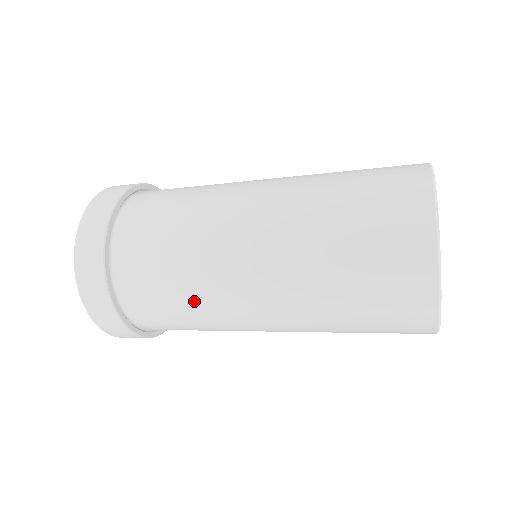
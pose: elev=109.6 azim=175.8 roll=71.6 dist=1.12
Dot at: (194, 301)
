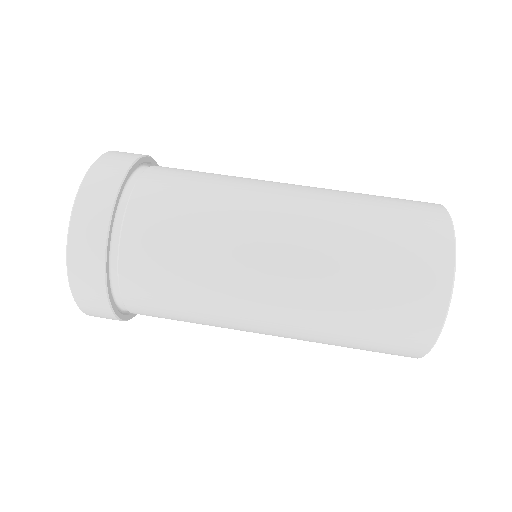
Dot at: occluded
